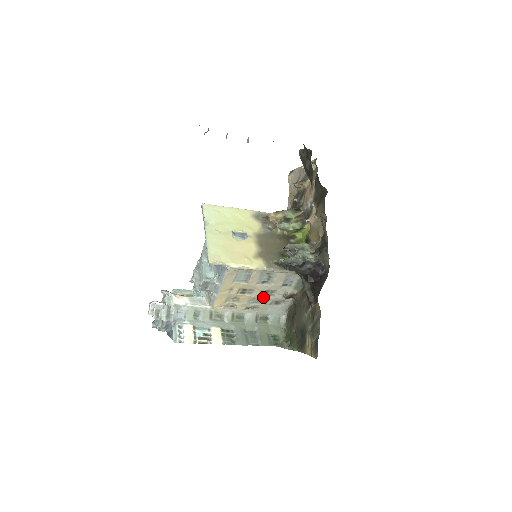
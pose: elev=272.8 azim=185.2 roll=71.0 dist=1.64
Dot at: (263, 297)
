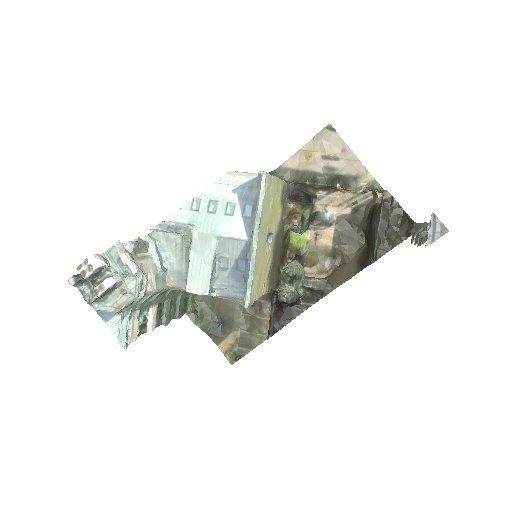
Dot at: occluded
